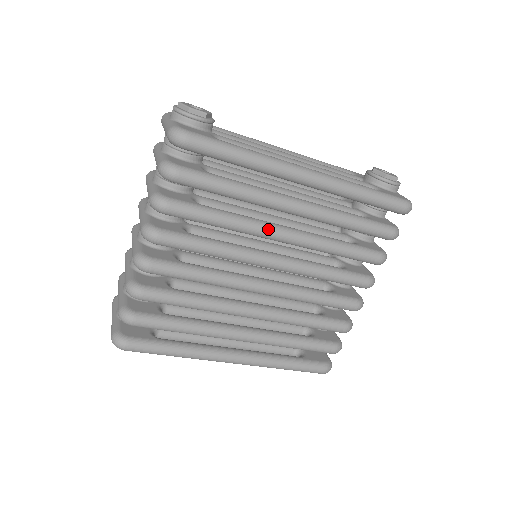
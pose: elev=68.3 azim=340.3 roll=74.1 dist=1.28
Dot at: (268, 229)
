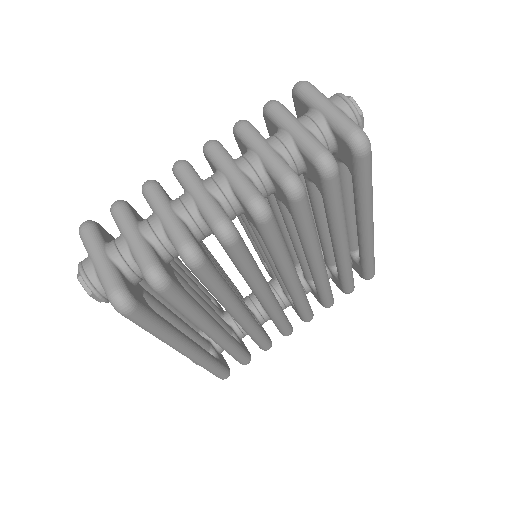
Dot at: (320, 253)
